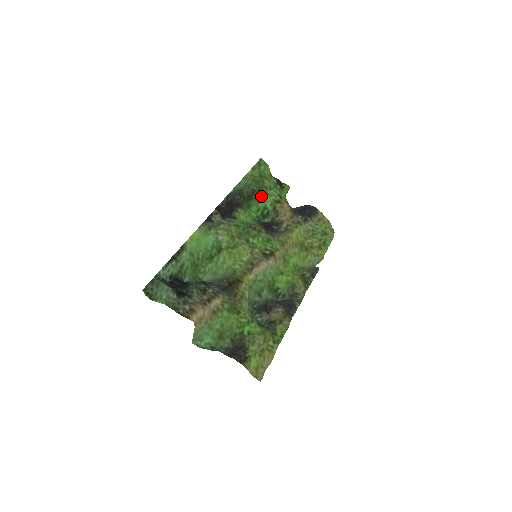
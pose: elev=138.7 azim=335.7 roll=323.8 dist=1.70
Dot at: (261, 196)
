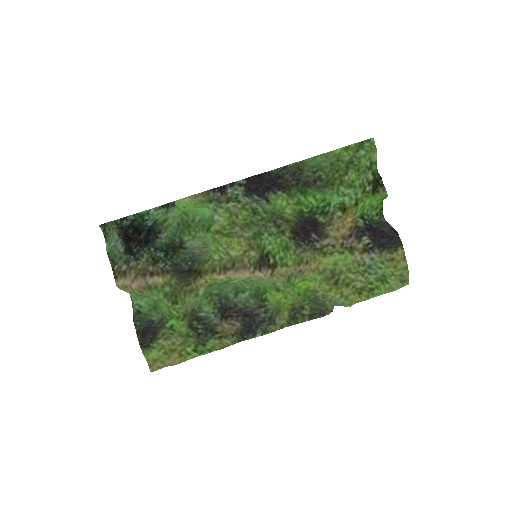
Dot at: (328, 189)
